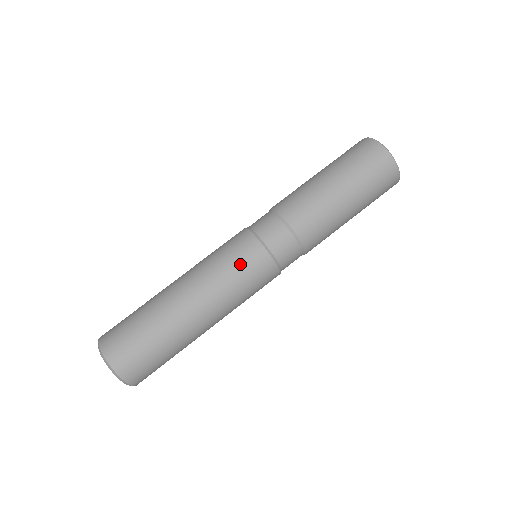
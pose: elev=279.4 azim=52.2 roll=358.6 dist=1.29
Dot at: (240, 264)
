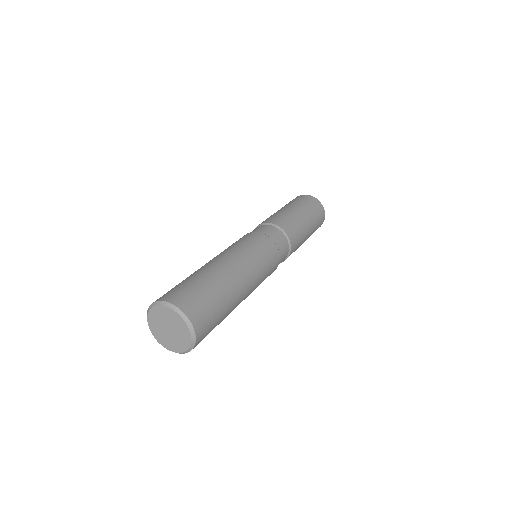
Dot at: (262, 249)
